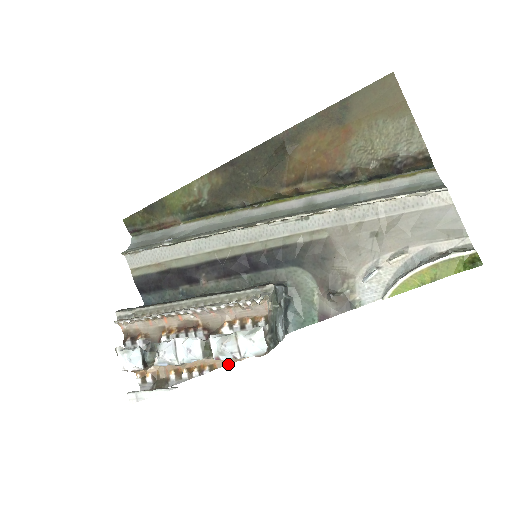
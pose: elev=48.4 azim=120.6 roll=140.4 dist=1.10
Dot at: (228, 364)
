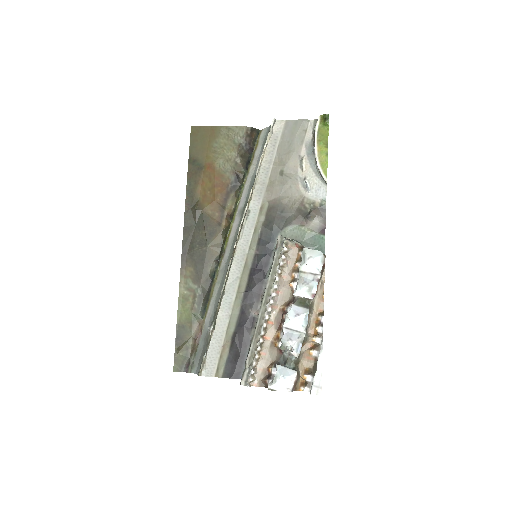
Dot at: (323, 297)
